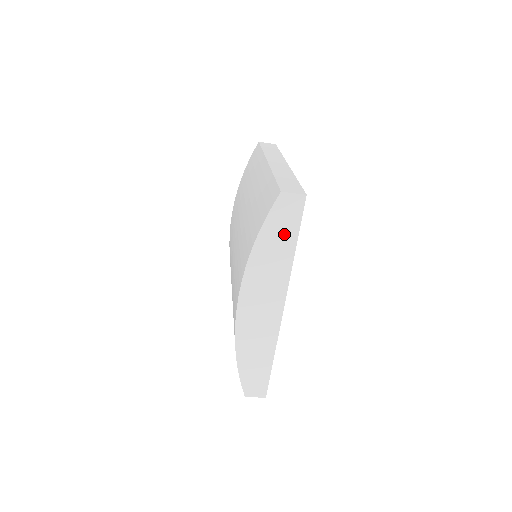
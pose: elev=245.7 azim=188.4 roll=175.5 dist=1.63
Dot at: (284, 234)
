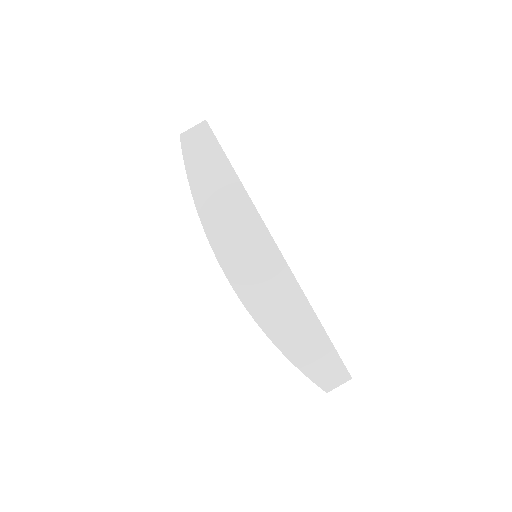
Dot at: (216, 173)
